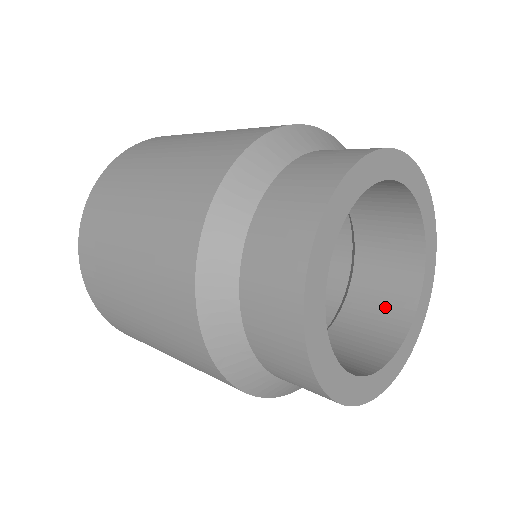
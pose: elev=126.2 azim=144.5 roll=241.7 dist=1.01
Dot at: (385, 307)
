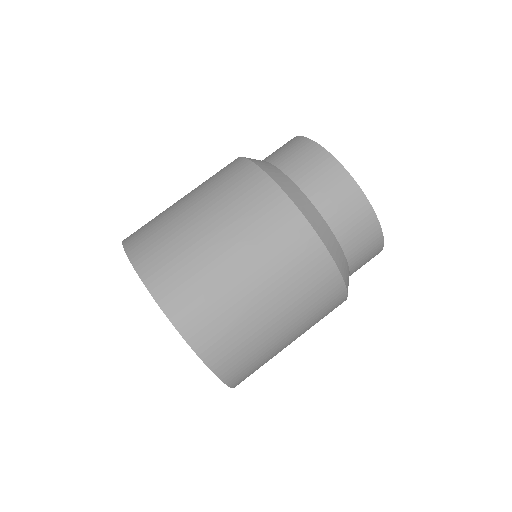
Dot at: occluded
